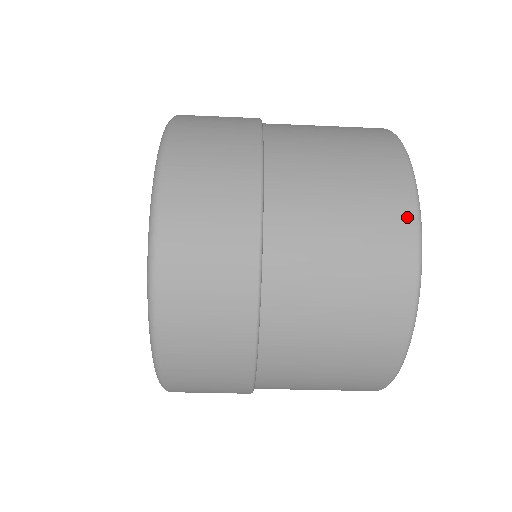
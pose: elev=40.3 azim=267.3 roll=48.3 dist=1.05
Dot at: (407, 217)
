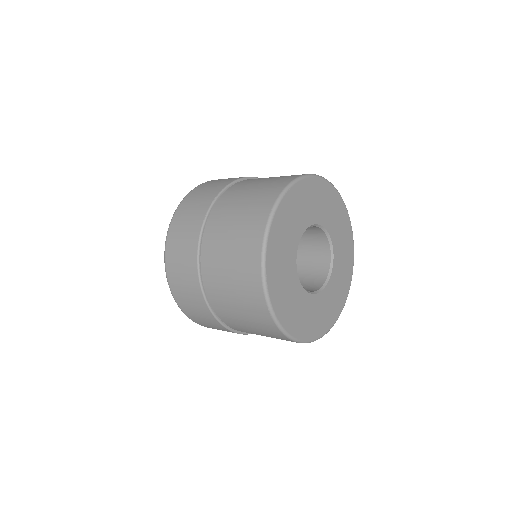
Dot at: (256, 272)
